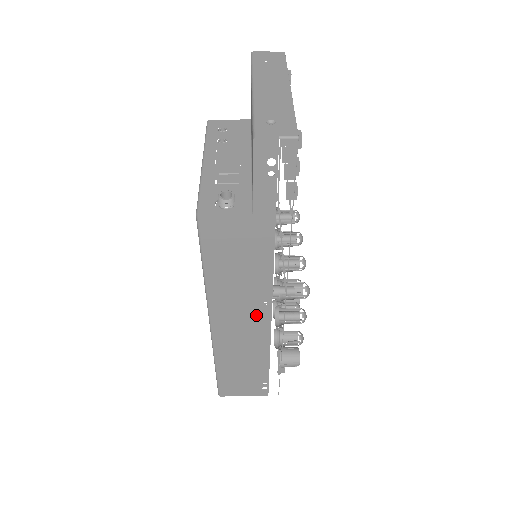
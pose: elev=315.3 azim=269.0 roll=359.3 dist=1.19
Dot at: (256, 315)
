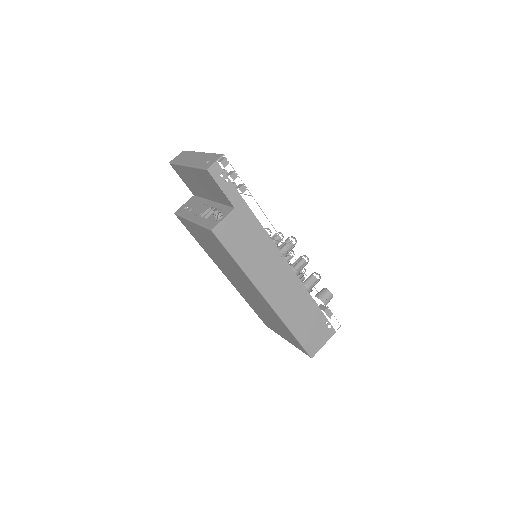
Dot at: (282, 272)
